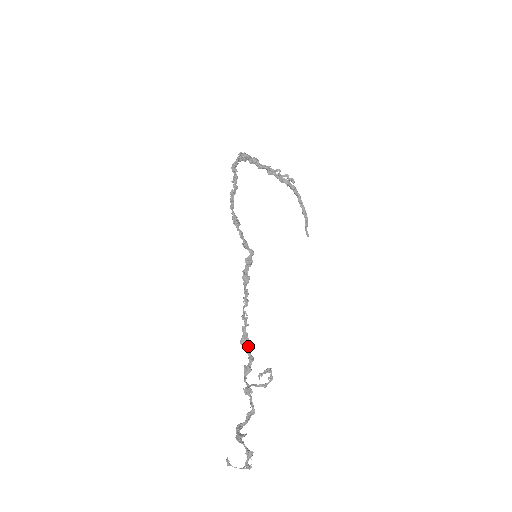
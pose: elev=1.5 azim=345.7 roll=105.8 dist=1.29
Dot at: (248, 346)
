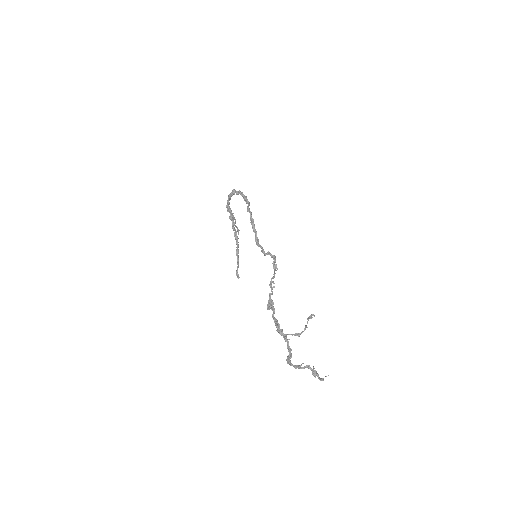
Dot at: (274, 309)
